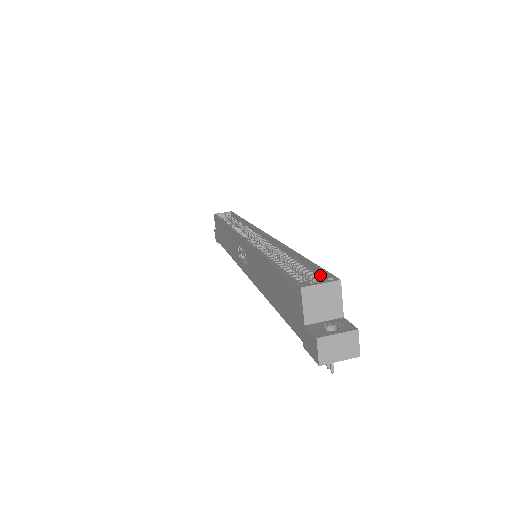
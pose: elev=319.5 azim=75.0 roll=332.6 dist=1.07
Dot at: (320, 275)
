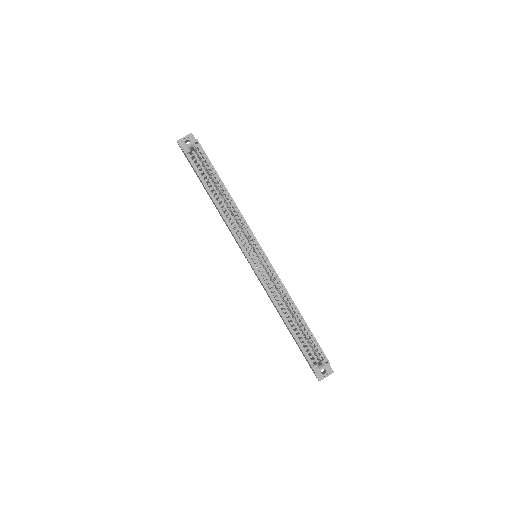
Dot at: (319, 350)
